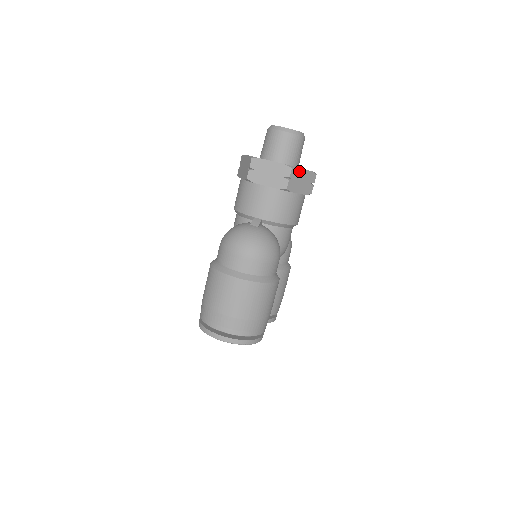
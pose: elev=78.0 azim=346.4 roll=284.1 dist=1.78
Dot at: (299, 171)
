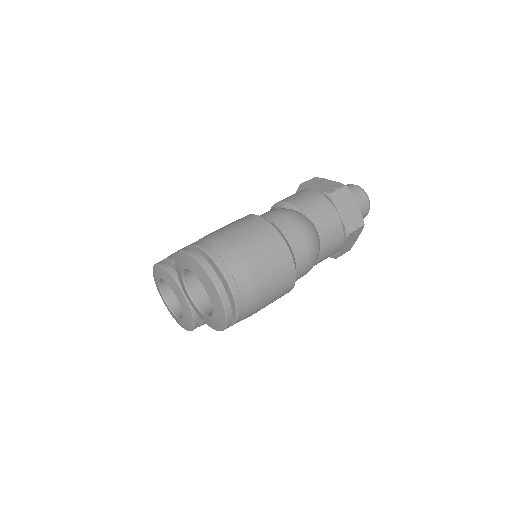
Dot at: (359, 233)
